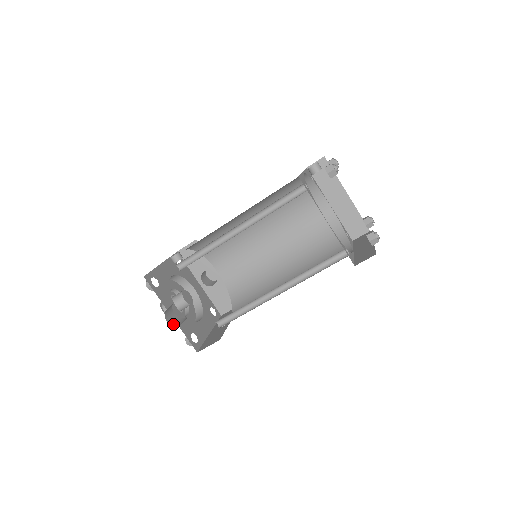
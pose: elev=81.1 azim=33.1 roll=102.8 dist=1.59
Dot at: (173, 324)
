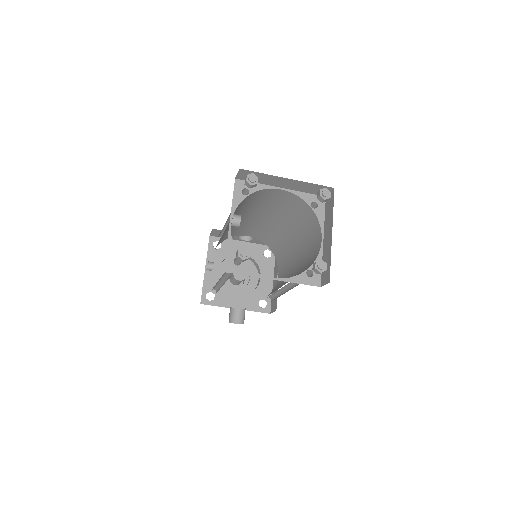
Dot at: (240, 322)
